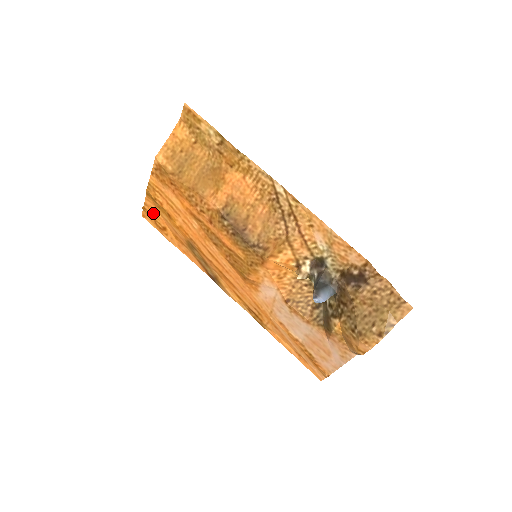
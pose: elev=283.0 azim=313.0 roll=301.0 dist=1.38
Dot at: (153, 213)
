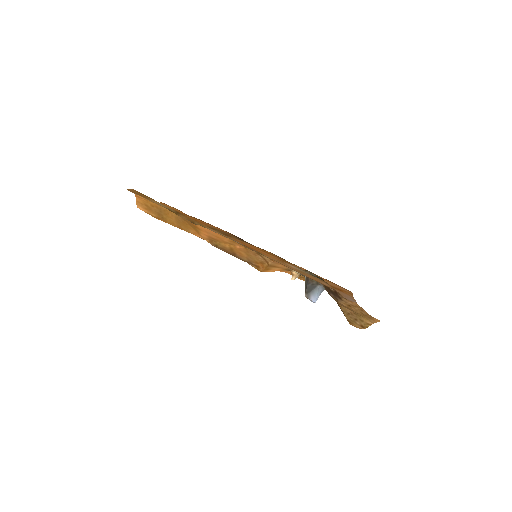
Dot at: occluded
